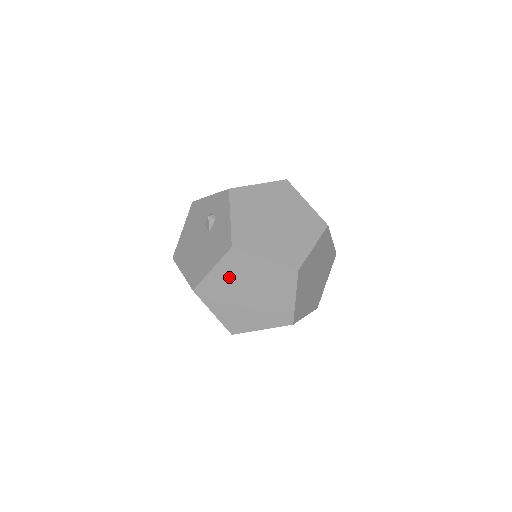
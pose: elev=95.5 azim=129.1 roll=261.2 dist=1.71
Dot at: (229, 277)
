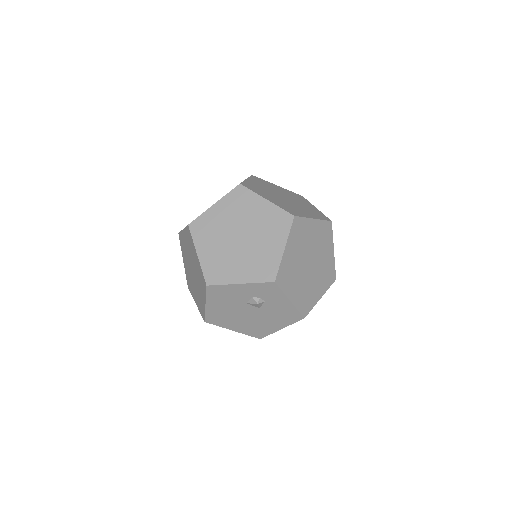
Dot at: occluded
